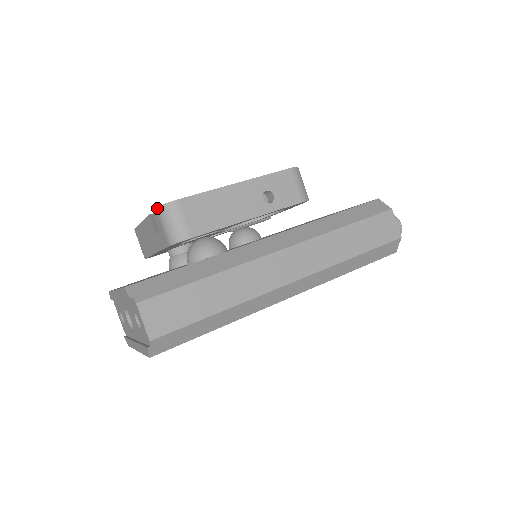
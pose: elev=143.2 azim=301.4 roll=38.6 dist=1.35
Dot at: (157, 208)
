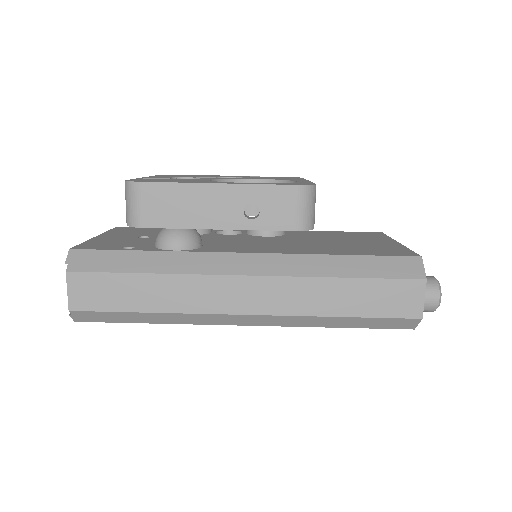
Dot at: occluded
